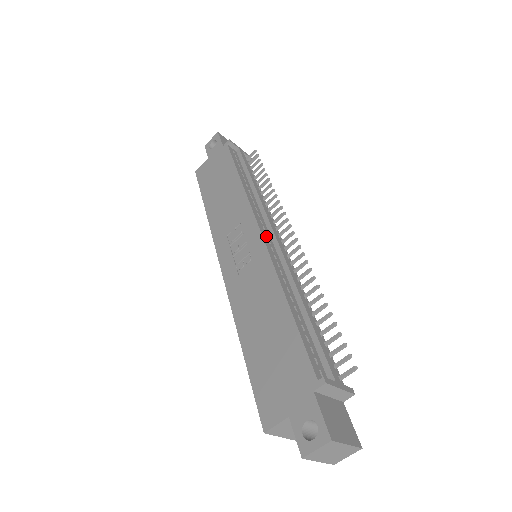
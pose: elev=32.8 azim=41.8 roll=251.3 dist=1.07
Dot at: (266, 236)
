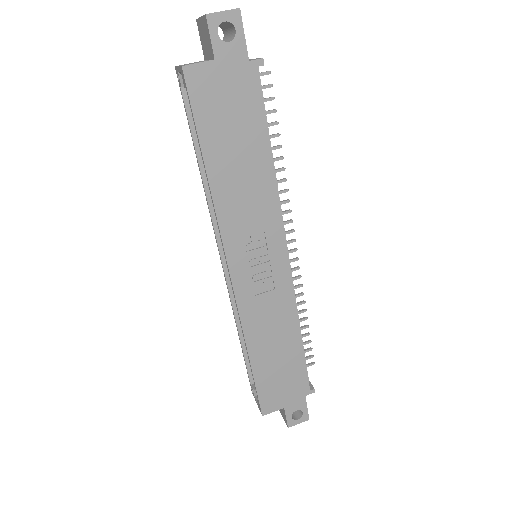
Dot at: (286, 256)
